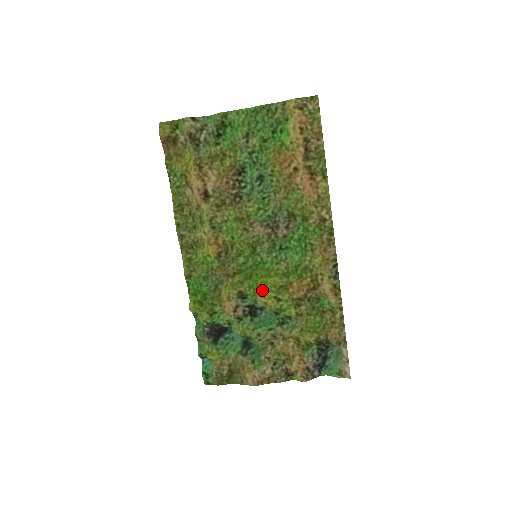
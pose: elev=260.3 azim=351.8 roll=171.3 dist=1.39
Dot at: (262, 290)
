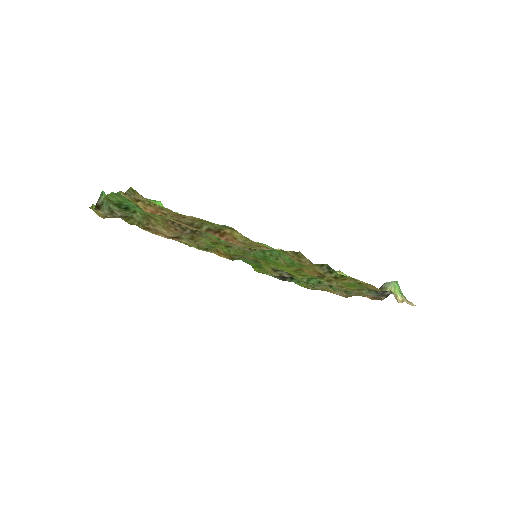
Dot at: occluded
